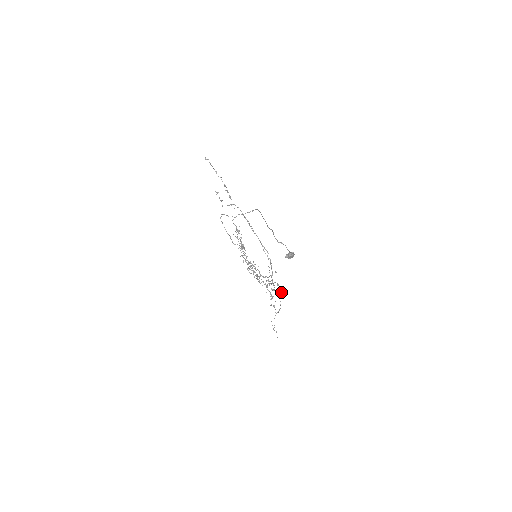
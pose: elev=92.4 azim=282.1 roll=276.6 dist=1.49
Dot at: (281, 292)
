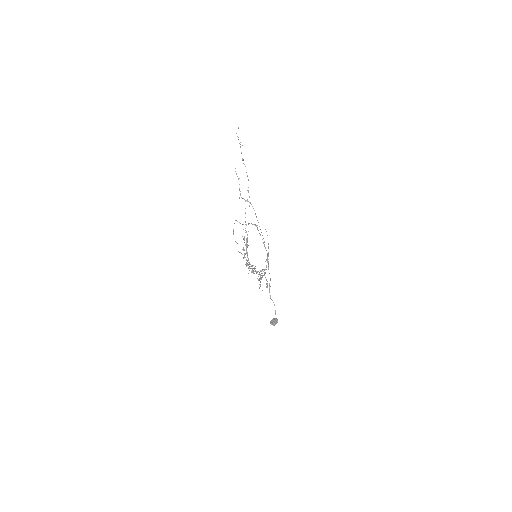
Dot at: occluded
